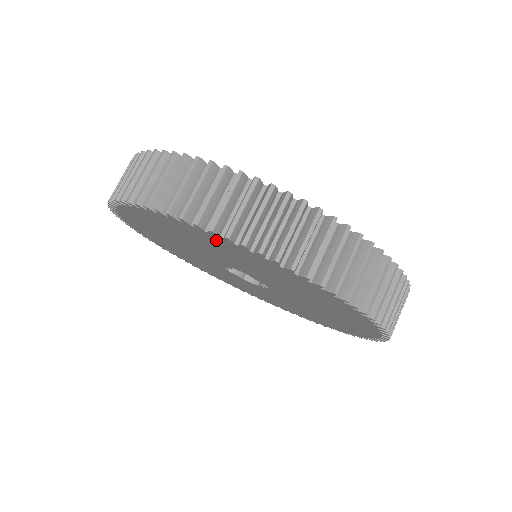
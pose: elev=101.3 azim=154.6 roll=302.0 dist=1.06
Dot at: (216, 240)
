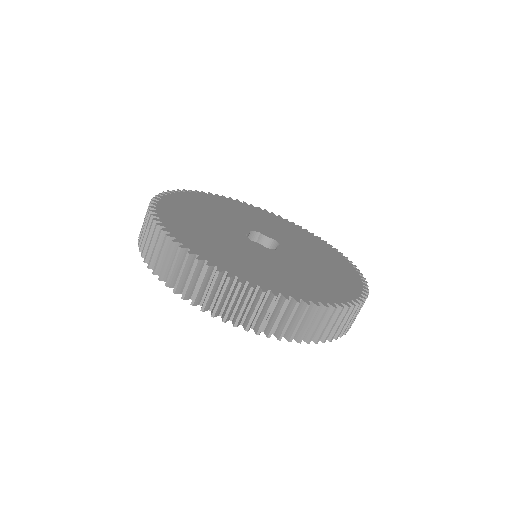
Dot at: occluded
